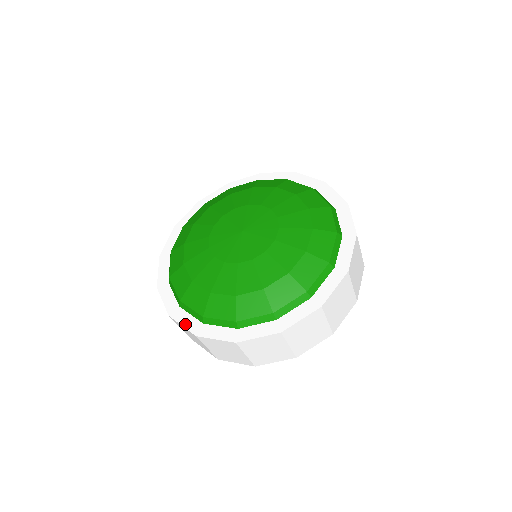
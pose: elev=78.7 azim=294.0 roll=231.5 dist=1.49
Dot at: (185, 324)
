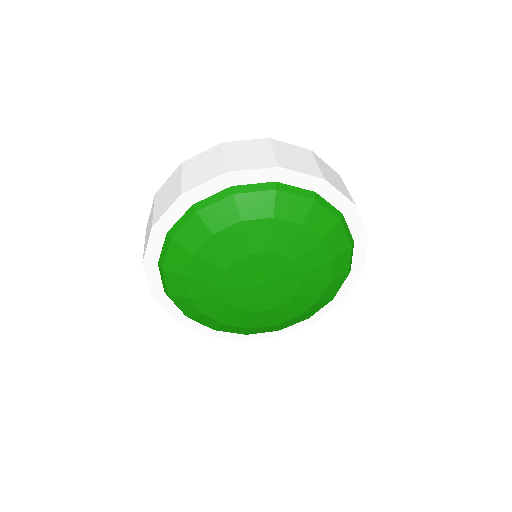
Dot at: (299, 328)
